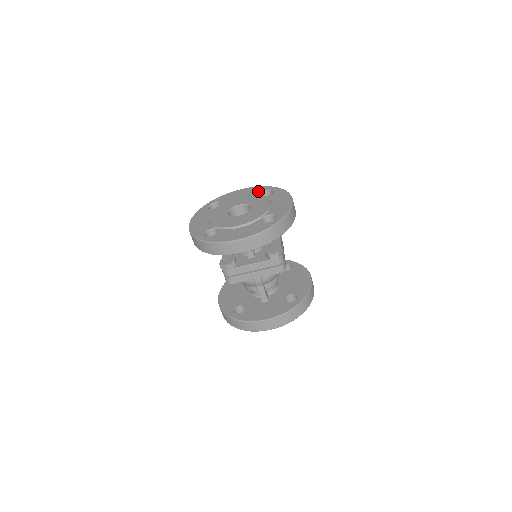
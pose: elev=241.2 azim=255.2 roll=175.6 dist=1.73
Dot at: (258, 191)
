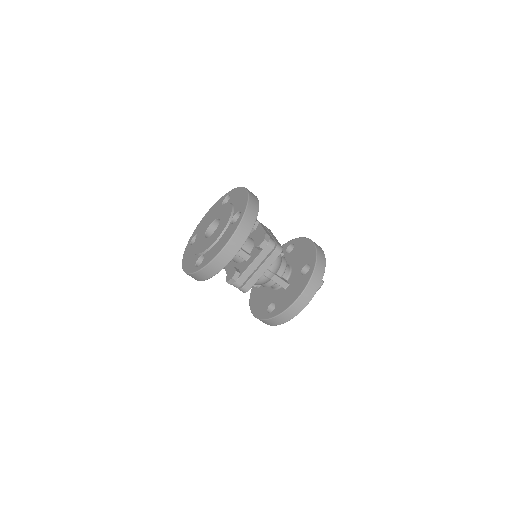
Dot at: (220, 203)
